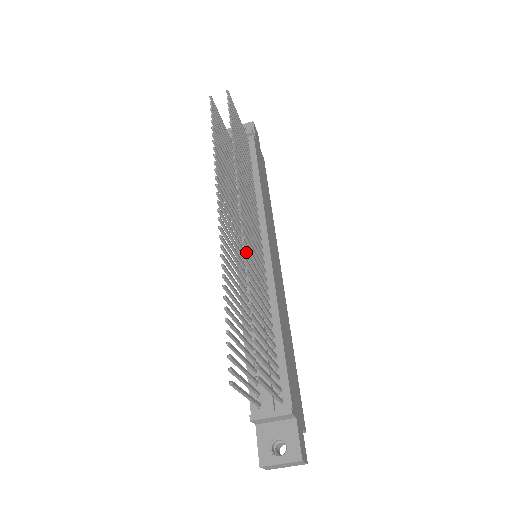
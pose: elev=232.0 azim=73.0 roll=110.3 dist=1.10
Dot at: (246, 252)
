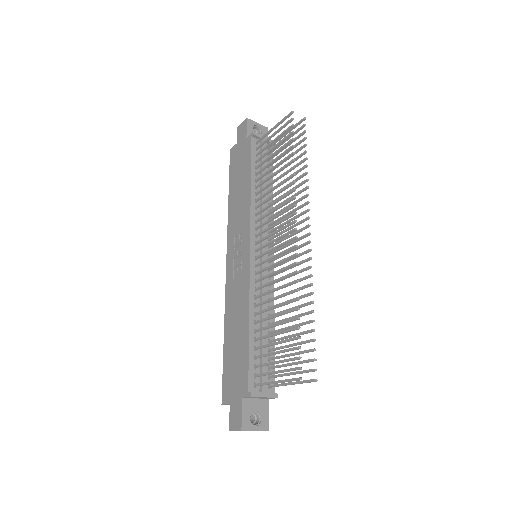
Dot at: occluded
